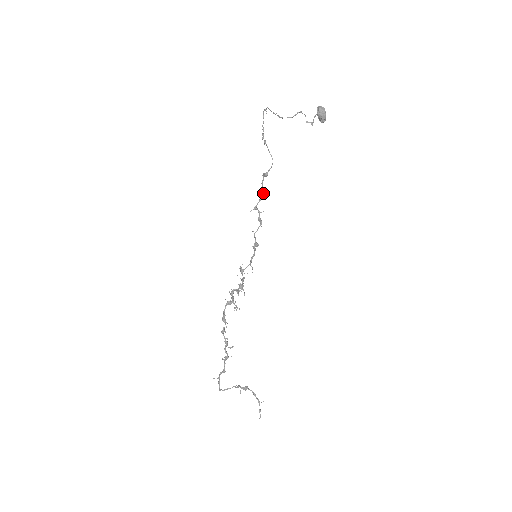
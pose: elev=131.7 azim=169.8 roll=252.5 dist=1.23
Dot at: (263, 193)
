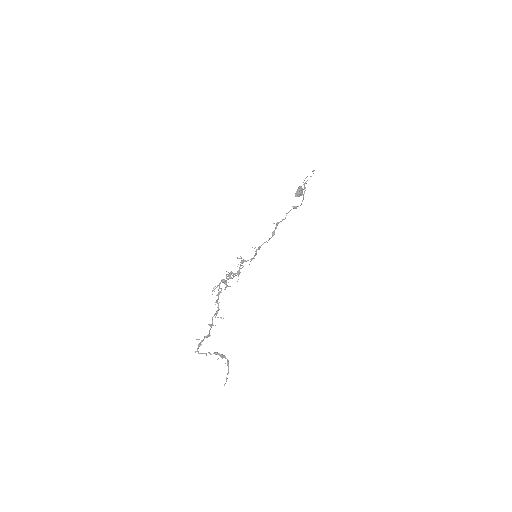
Dot at: occluded
